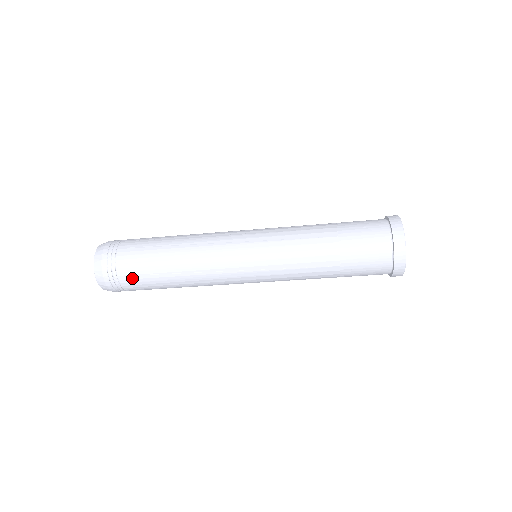
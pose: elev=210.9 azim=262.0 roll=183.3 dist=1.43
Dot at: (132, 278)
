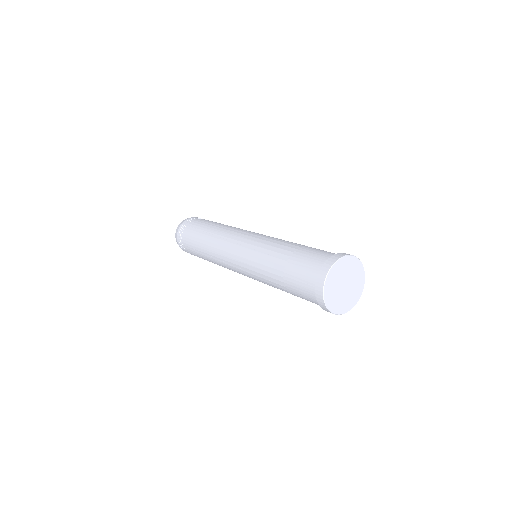
Dot at: occluded
